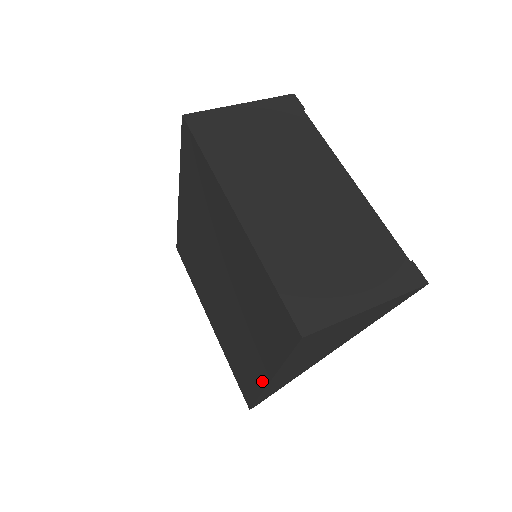
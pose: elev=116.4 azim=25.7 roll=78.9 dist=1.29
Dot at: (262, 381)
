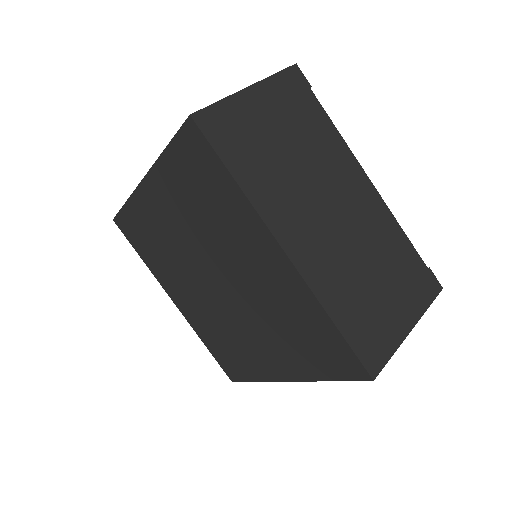
Dot at: (272, 376)
